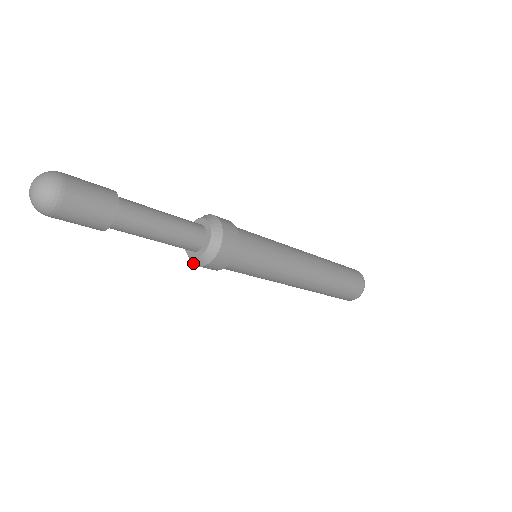
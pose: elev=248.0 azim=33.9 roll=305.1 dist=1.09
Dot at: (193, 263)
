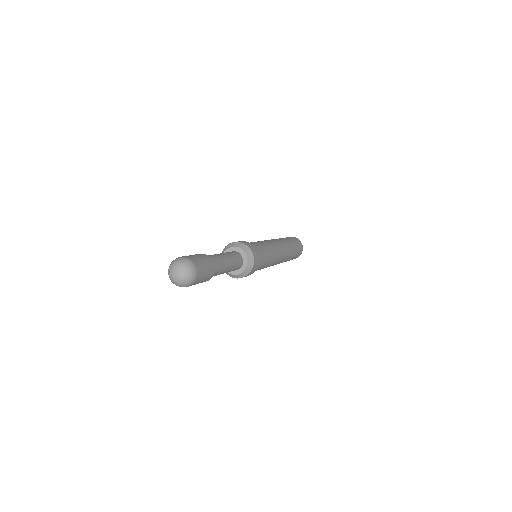
Dot at: occluded
